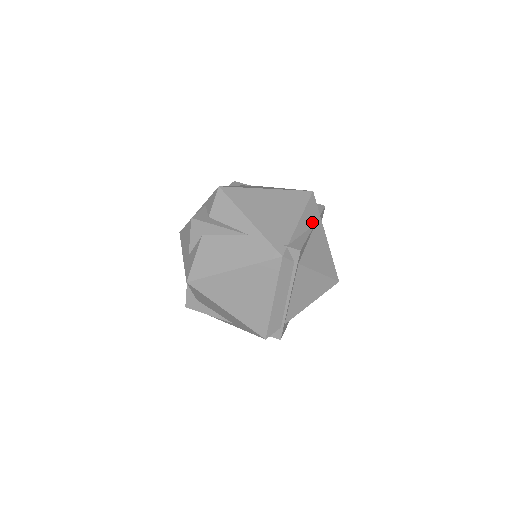
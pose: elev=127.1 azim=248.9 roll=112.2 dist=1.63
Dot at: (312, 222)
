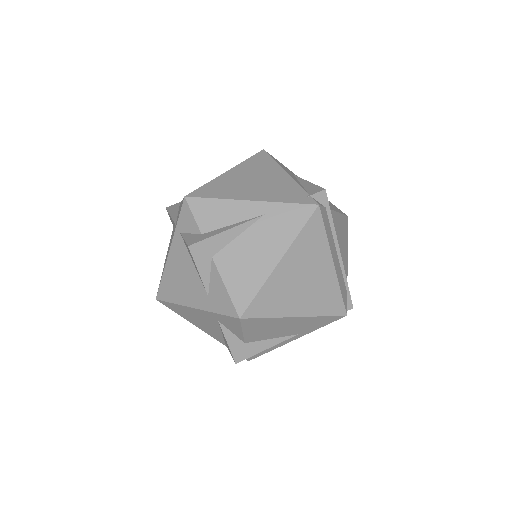
Dot at: occluded
